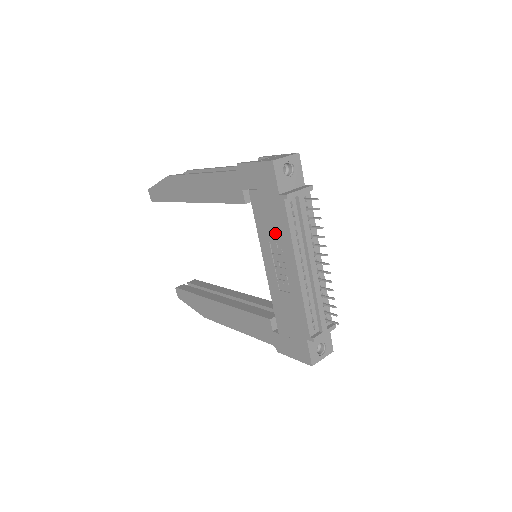
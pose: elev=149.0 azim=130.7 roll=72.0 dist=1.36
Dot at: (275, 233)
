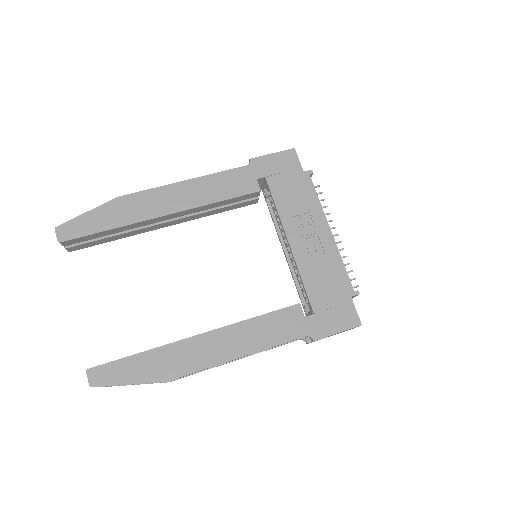
Dot at: (301, 205)
